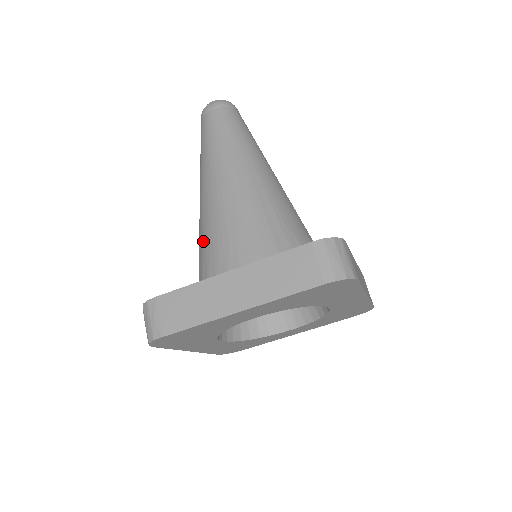
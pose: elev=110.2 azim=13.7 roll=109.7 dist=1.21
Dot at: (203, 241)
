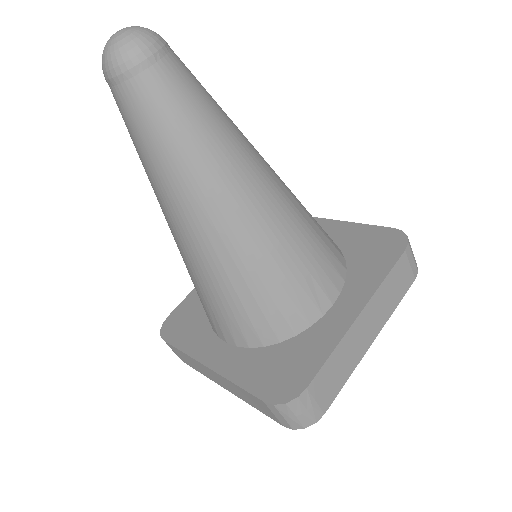
Dot at: occluded
